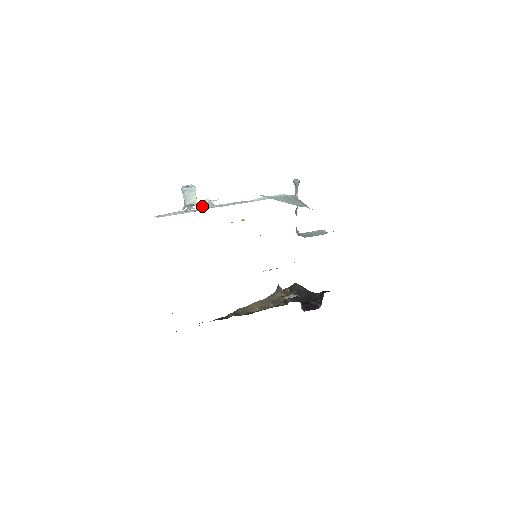
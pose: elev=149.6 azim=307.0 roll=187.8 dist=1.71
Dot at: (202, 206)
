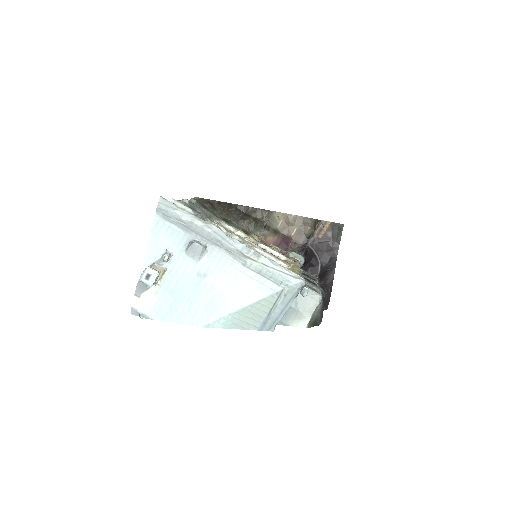
Dot at: (135, 315)
